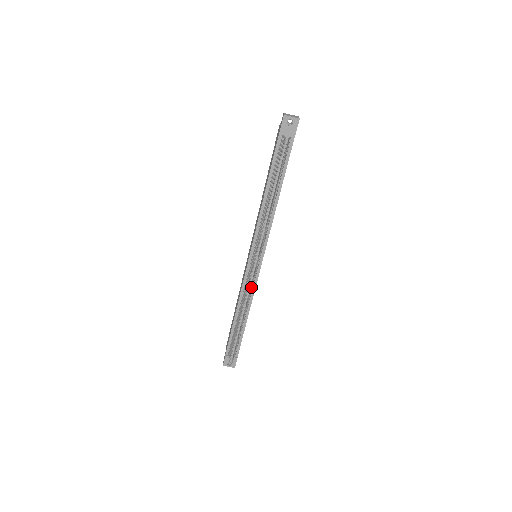
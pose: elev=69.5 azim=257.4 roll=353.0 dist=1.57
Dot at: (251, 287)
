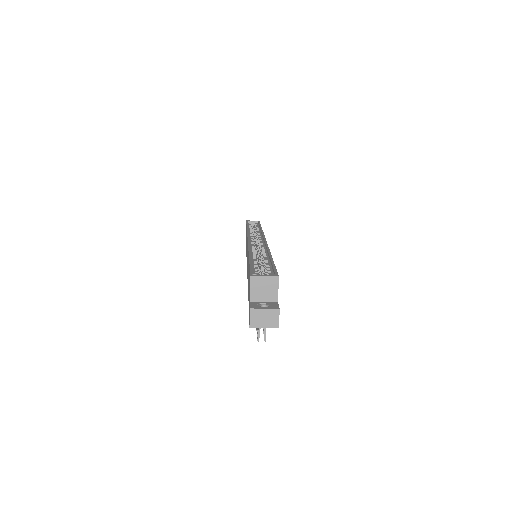
Dot at: occluded
